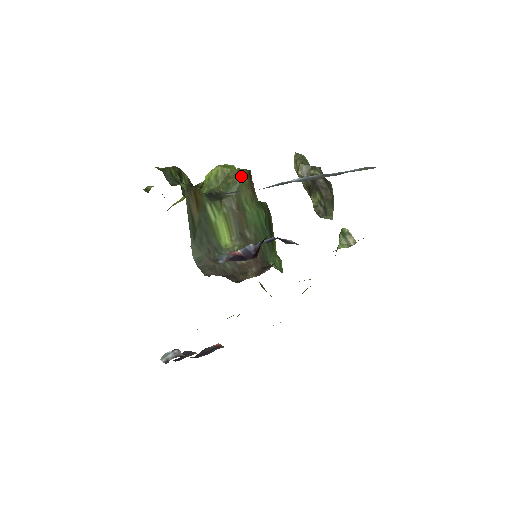
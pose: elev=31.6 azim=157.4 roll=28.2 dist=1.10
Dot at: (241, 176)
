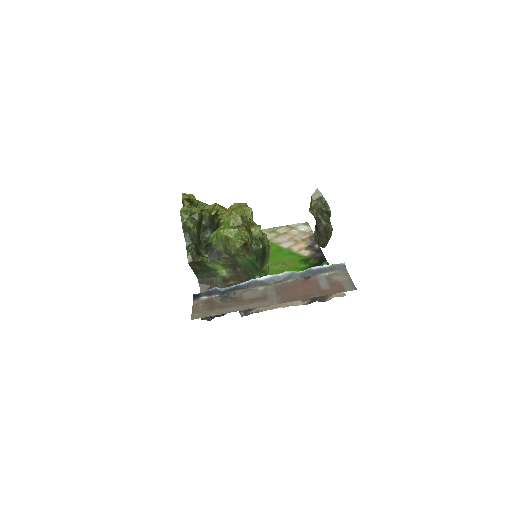
Dot at: (234, 252)
